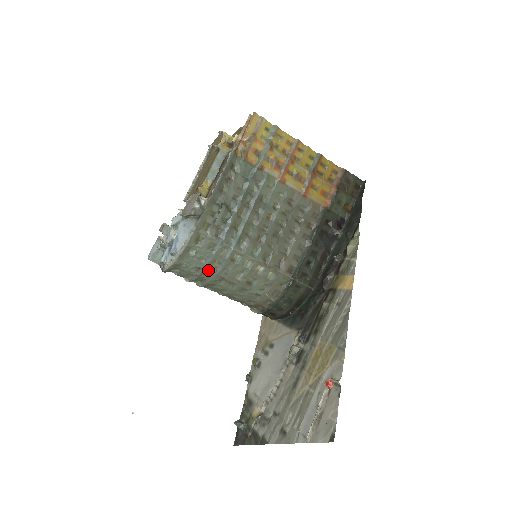
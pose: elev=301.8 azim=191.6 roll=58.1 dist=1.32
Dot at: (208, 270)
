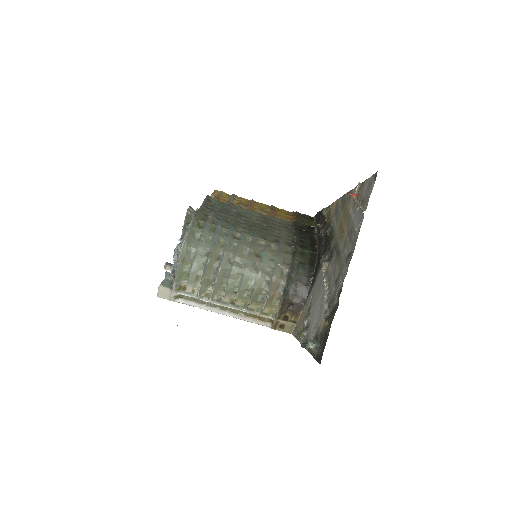
Dot at: (216, 250)
